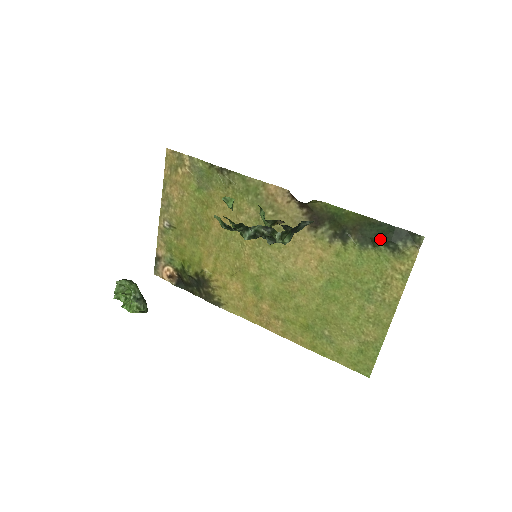
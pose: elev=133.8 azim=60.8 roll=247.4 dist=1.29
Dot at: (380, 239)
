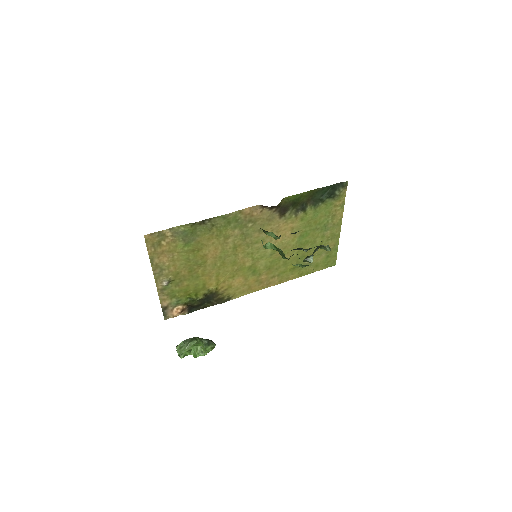
Dot at: (325, 197)
